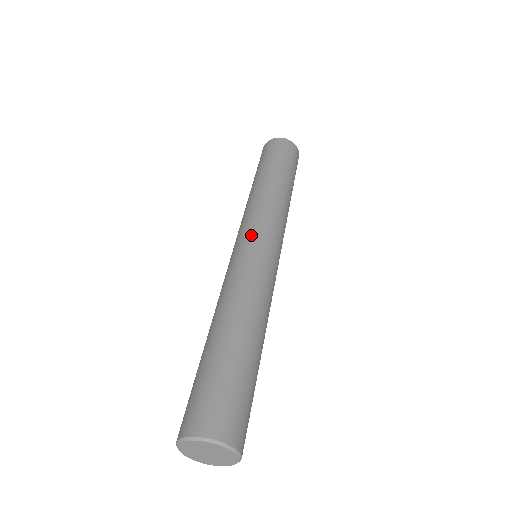
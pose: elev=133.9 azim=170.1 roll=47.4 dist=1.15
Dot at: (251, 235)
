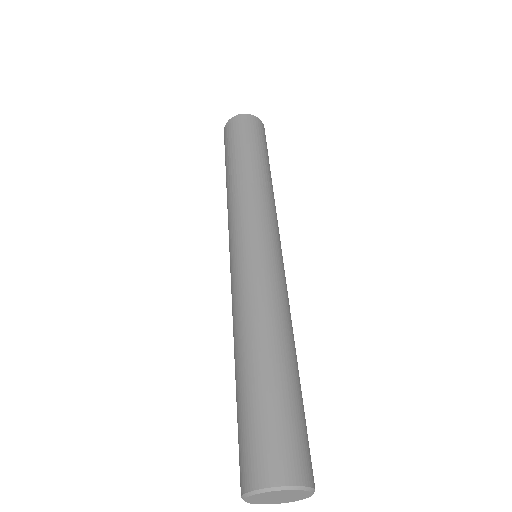
Dot at: (238, 240)
